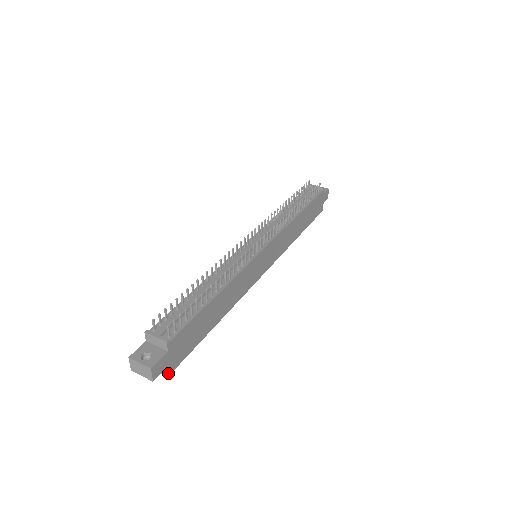
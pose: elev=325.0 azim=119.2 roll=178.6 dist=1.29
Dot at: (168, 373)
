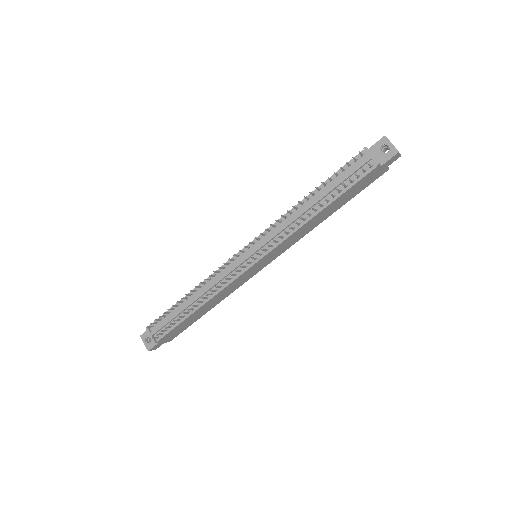
Dot at: (169, 341)
